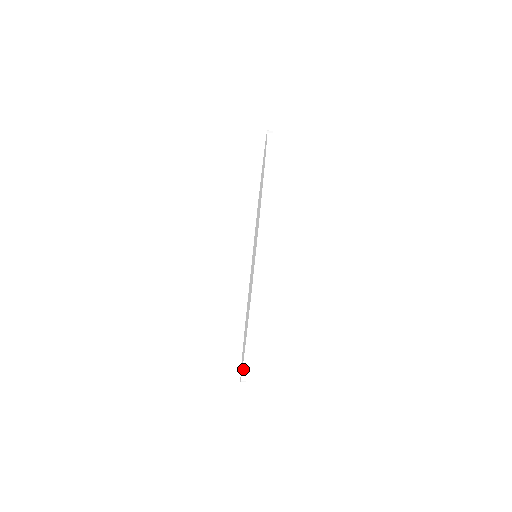
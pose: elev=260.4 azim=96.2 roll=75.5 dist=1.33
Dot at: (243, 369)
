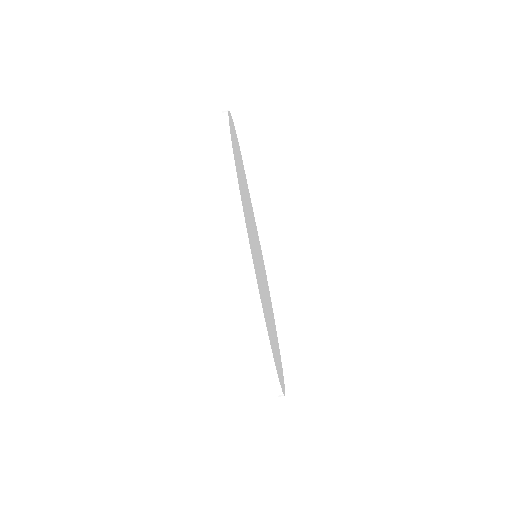
Dot at: occluded
